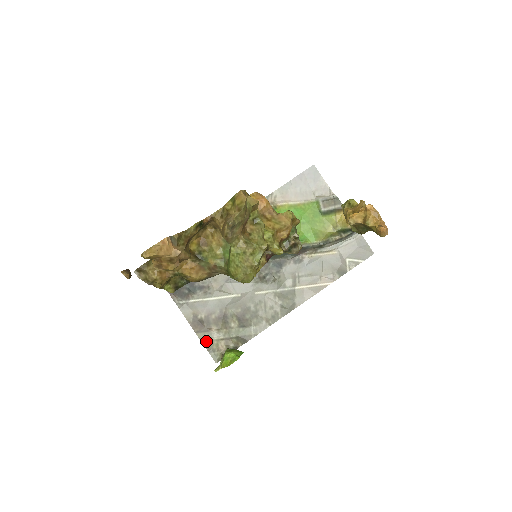
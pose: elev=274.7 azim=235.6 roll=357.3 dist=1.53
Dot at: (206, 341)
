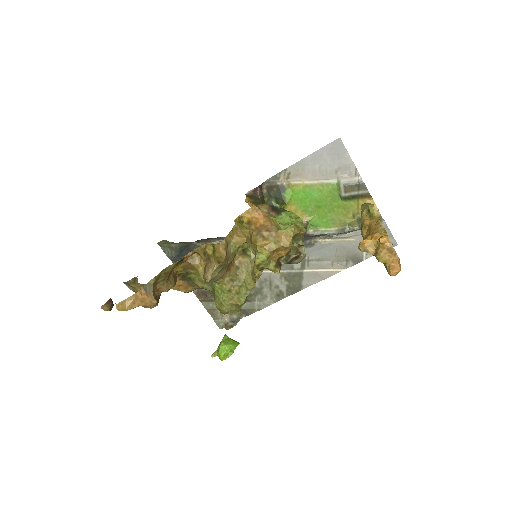
Dot at: (210, 309)
